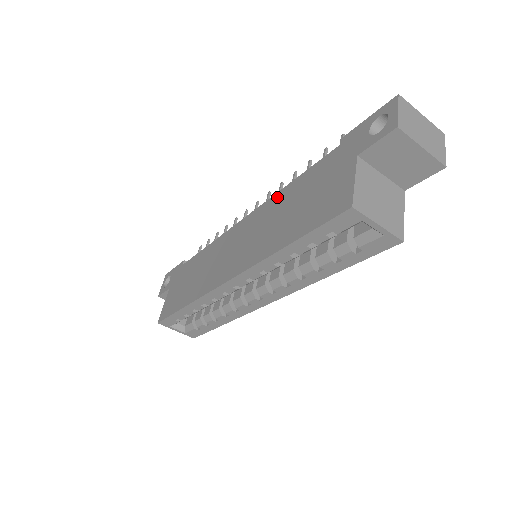
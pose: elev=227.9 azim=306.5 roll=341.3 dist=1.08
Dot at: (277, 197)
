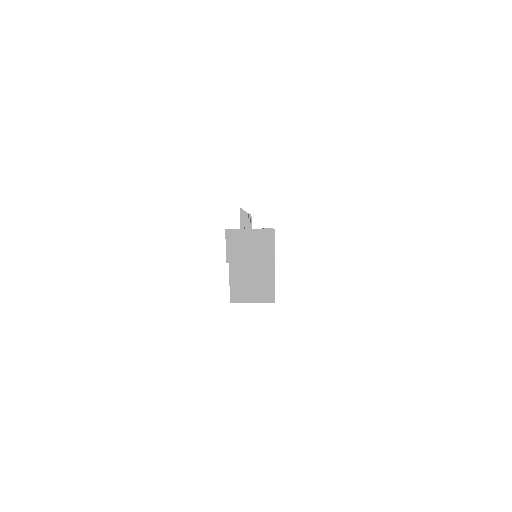
Dot at: occluded
